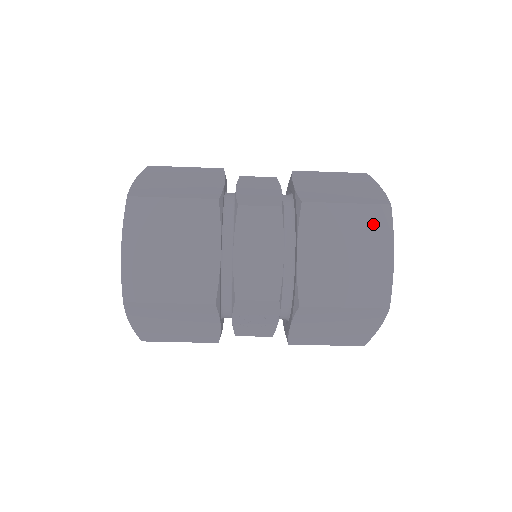
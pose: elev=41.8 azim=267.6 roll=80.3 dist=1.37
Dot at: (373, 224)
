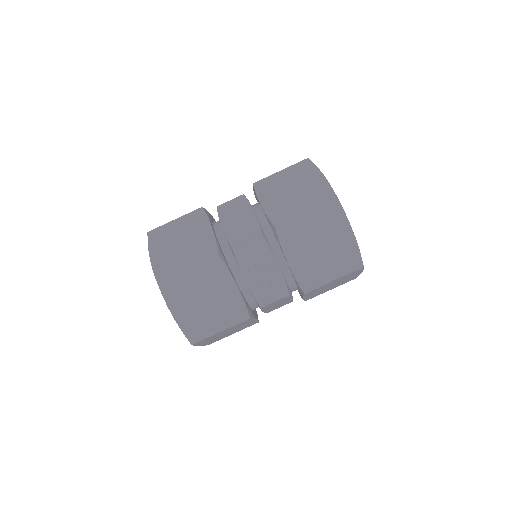
Dot at: (302, 170)
